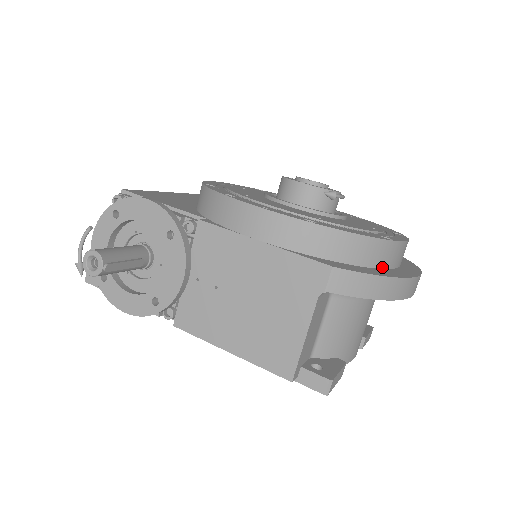
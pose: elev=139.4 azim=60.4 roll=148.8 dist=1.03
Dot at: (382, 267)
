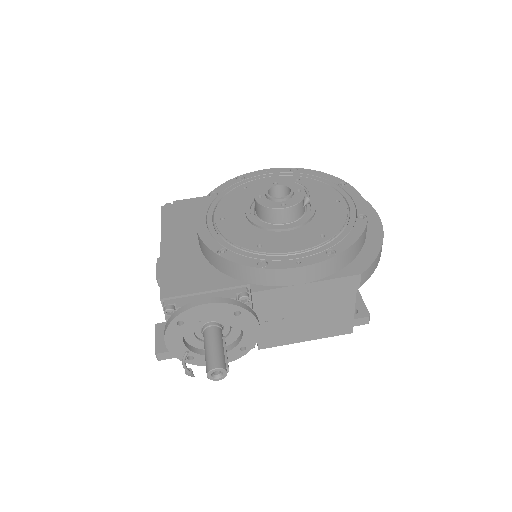
Dot at: (366, 235)
